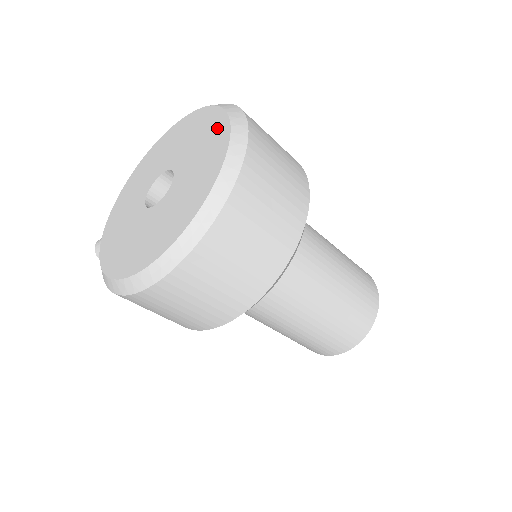
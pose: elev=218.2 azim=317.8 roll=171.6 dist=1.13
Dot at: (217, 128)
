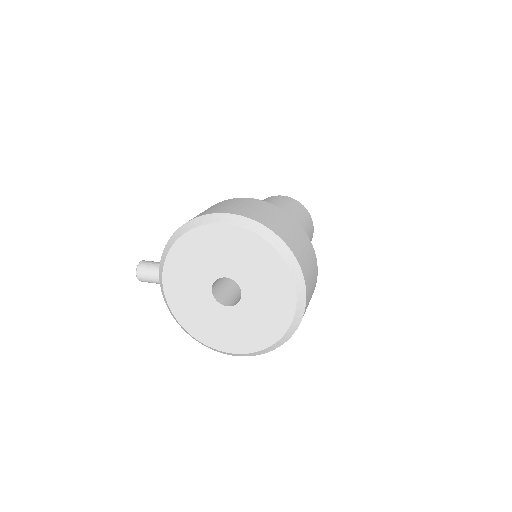
Dot at: (281, 276)
